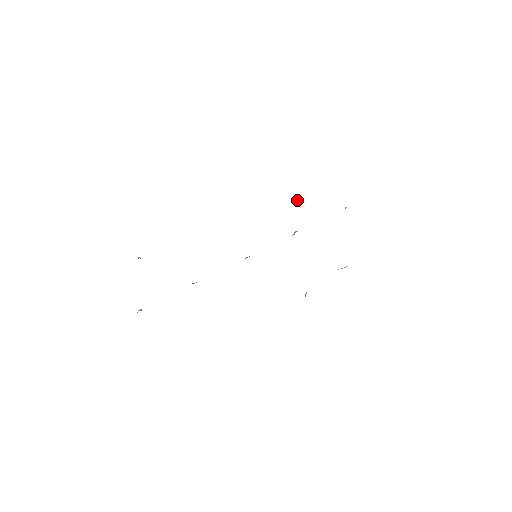
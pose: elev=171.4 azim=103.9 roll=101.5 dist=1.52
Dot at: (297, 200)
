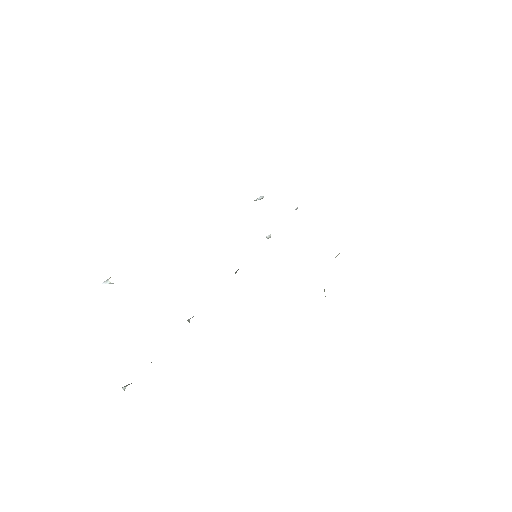
Dot at: (257, 199)
